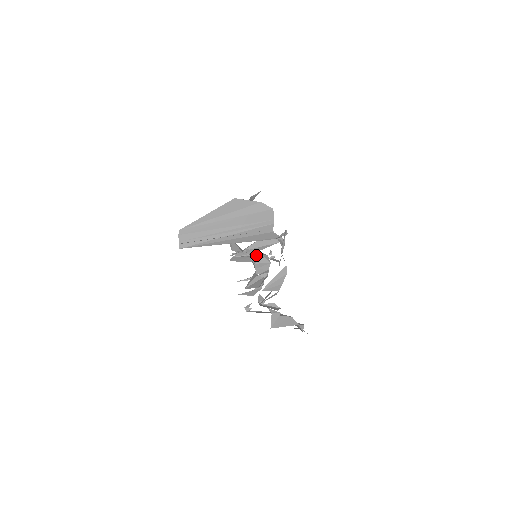
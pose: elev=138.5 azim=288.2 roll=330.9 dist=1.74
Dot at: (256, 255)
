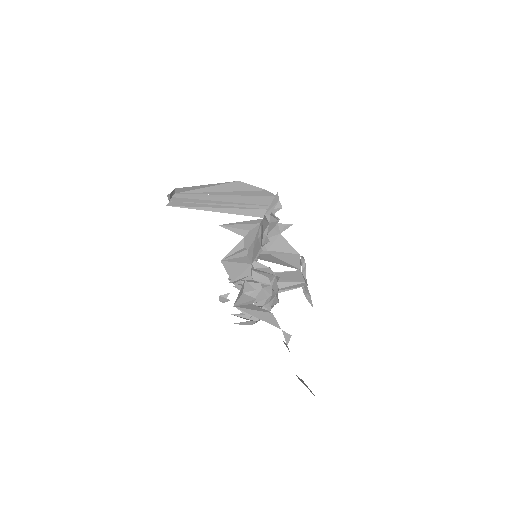
Dot at: occluded
